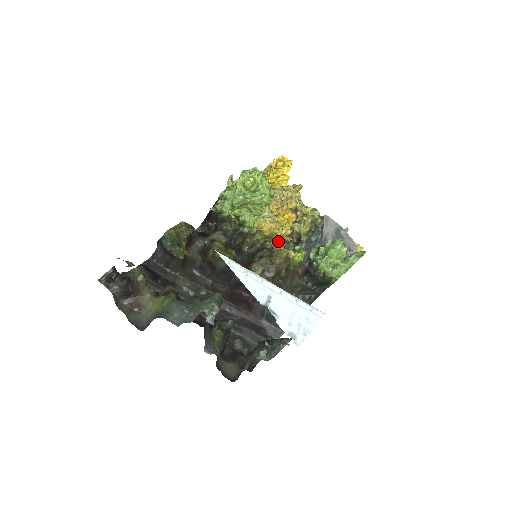
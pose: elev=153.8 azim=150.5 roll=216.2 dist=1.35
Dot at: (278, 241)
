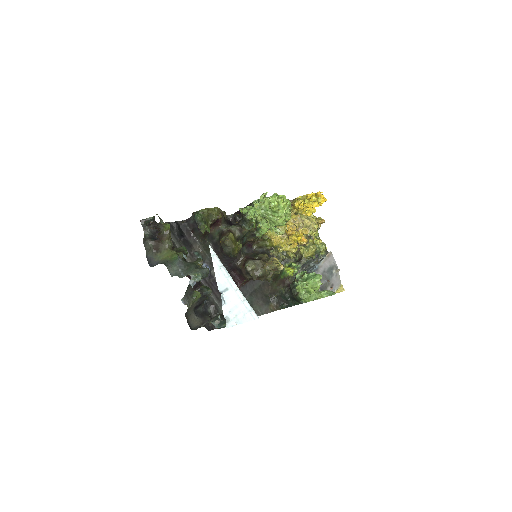
Dot at: (281, 253)
